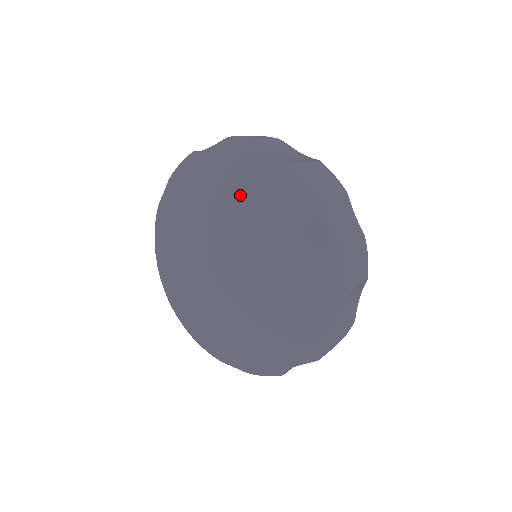
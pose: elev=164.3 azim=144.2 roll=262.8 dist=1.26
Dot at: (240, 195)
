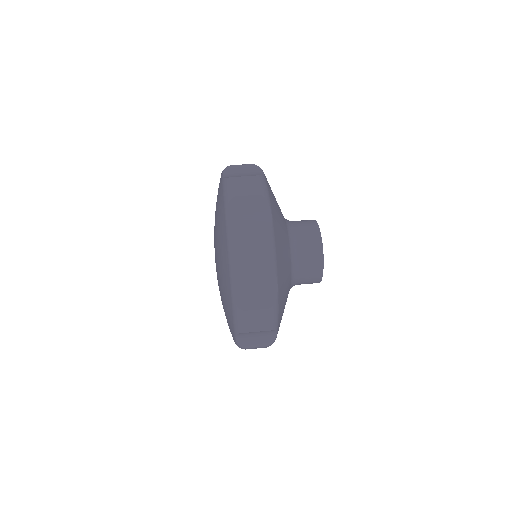
Dot at: occluded
